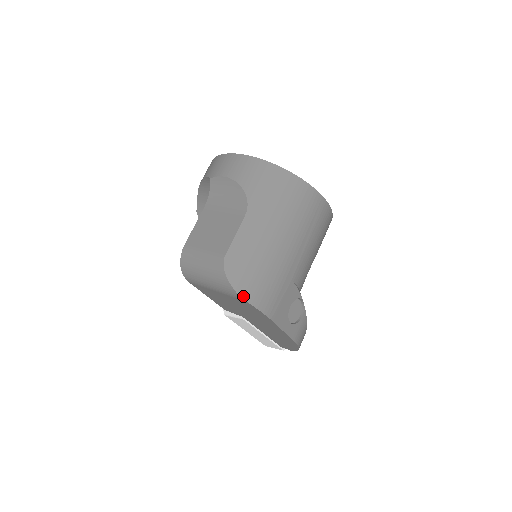
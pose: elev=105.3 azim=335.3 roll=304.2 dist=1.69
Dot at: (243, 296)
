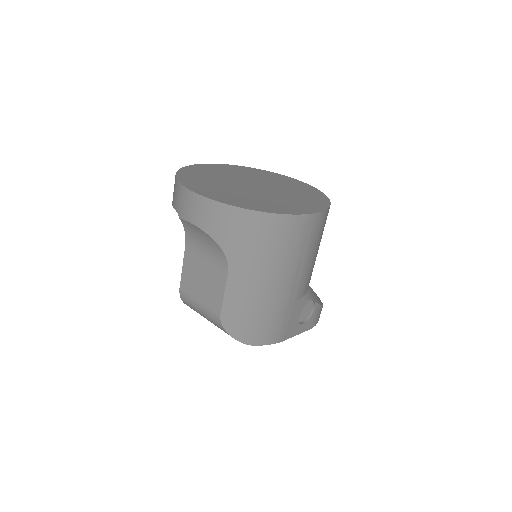
Dot at: (249, 343)
